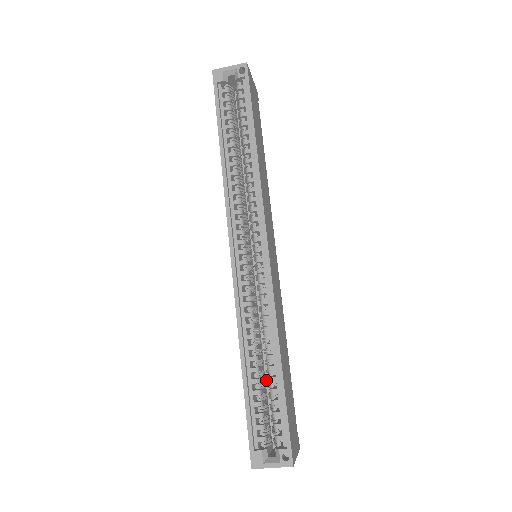
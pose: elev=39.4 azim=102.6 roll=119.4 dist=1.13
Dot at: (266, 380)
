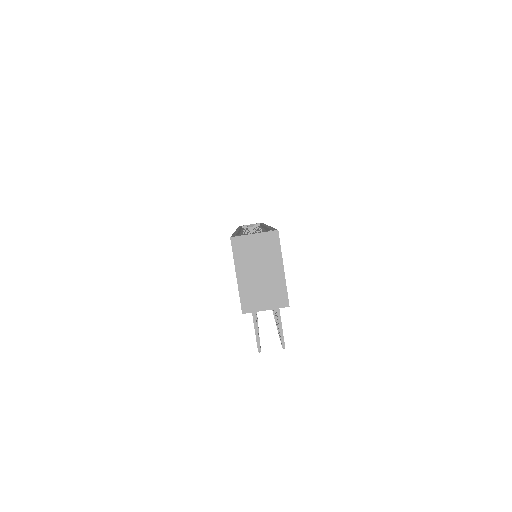
Dot at: occluded
